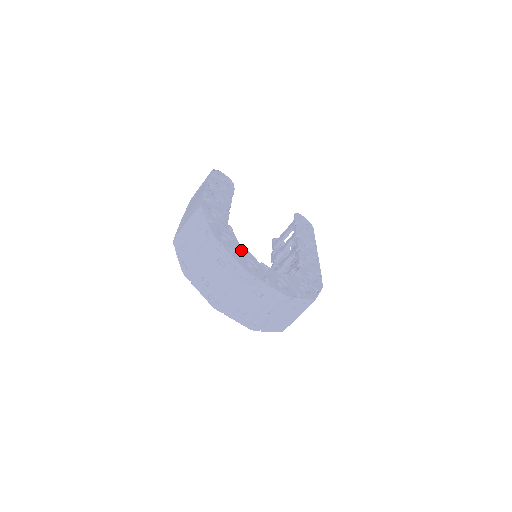
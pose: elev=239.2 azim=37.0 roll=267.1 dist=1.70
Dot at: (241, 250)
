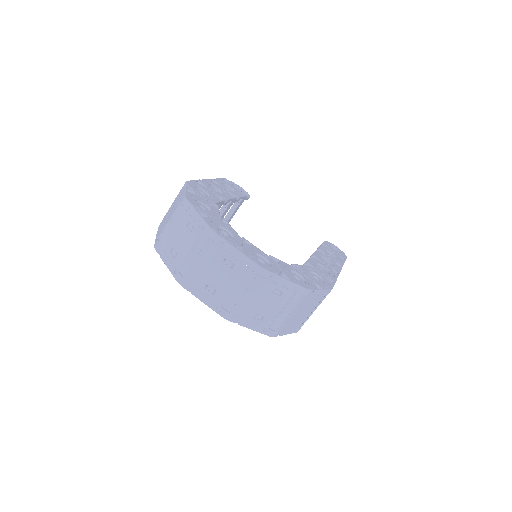
Dot at: (219, 220)
